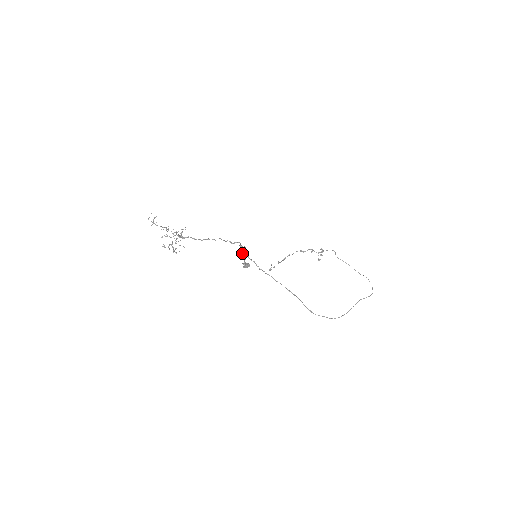
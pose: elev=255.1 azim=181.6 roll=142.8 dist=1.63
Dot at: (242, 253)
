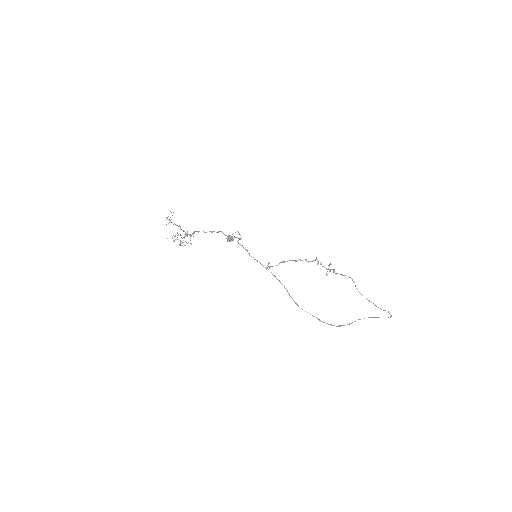
Dot at: (232, 234)
